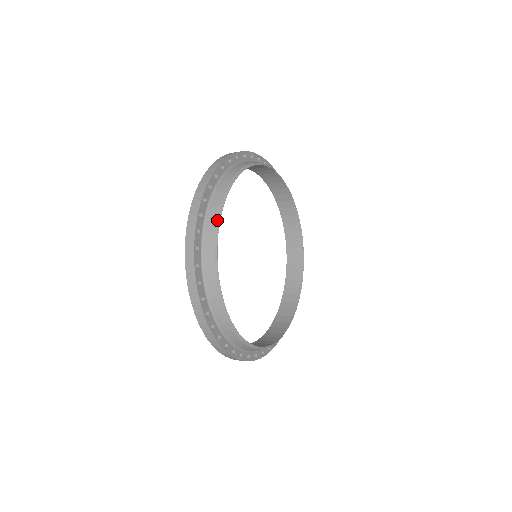
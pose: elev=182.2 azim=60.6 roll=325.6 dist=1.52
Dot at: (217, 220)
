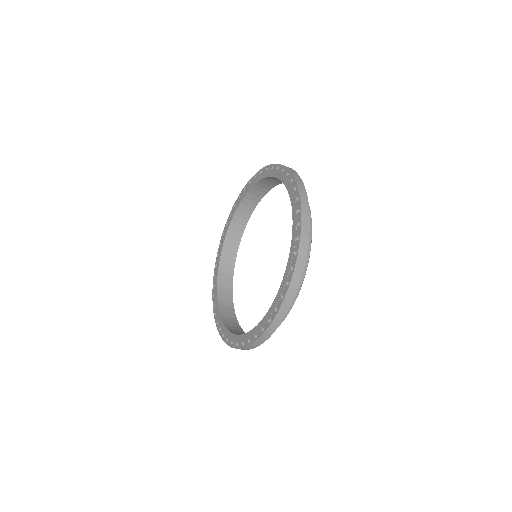
Dot at: occluded
